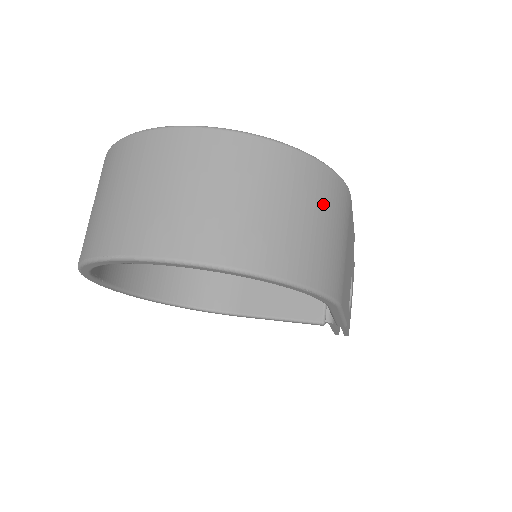
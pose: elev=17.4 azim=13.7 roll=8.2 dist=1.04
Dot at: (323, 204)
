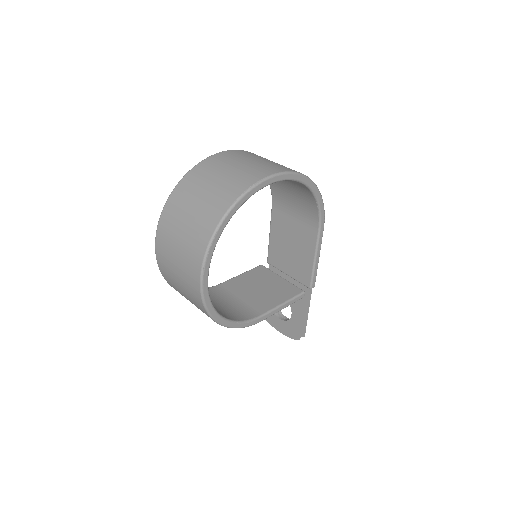
Dot at: occluded
